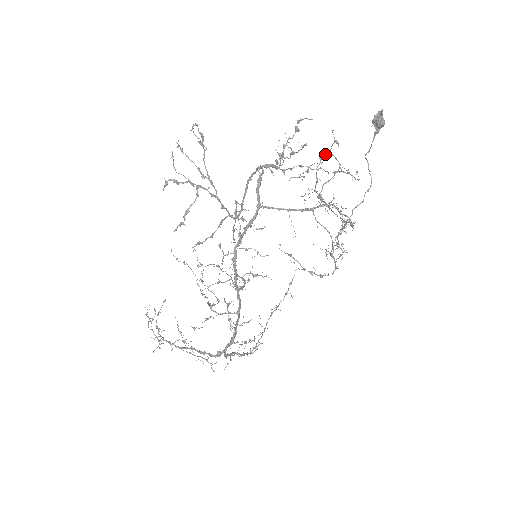
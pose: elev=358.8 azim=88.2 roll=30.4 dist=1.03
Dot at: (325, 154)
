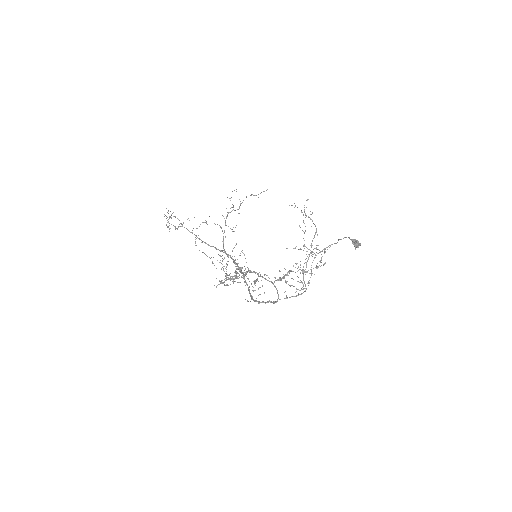
Dot at: occluded
